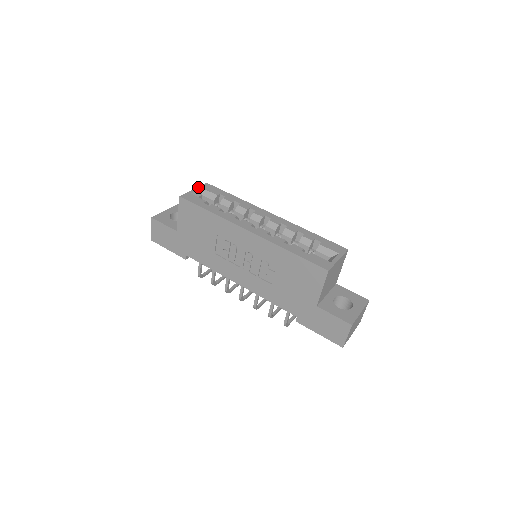
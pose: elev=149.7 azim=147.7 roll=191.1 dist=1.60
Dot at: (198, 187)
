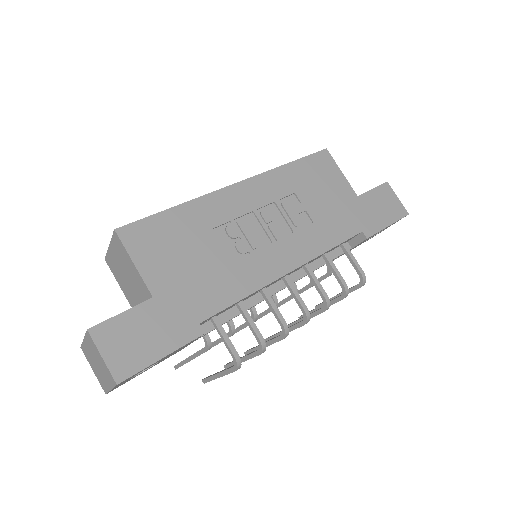
Dot at: (108, 249)
